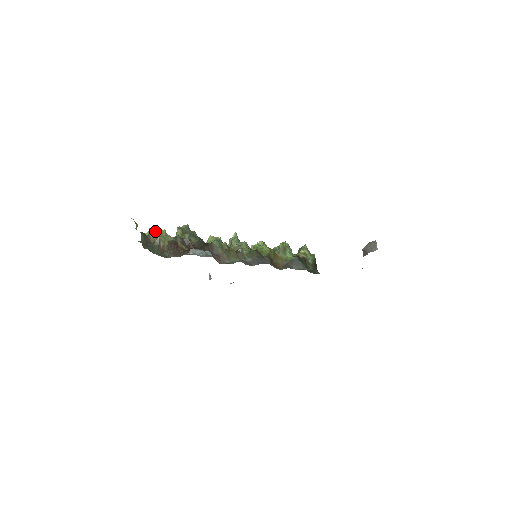
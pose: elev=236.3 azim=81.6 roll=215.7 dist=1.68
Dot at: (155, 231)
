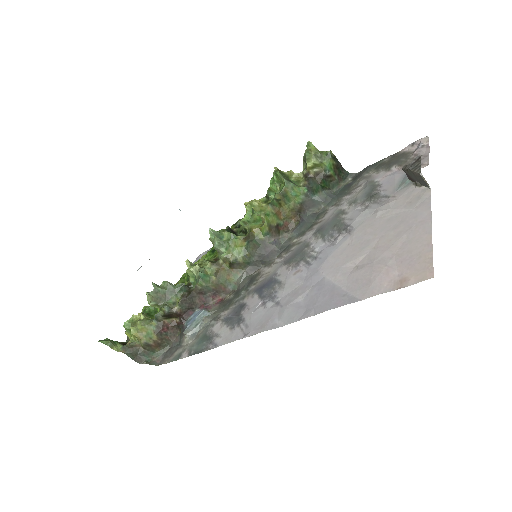
Dot at: (132, 335)
